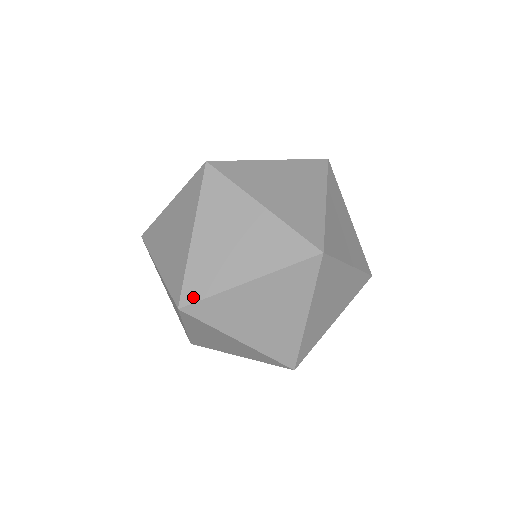
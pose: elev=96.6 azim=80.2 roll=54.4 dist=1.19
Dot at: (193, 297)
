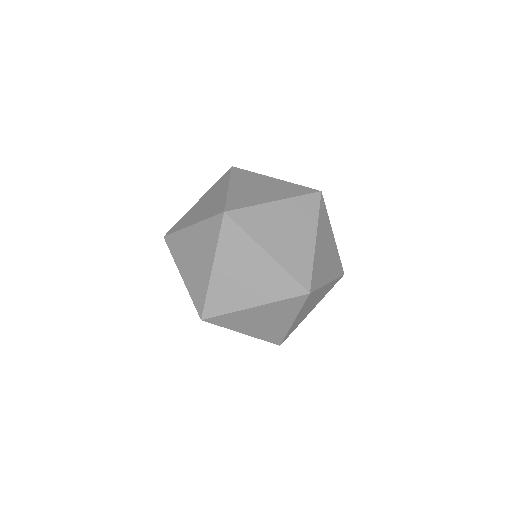
Dot at: (212, 313)
